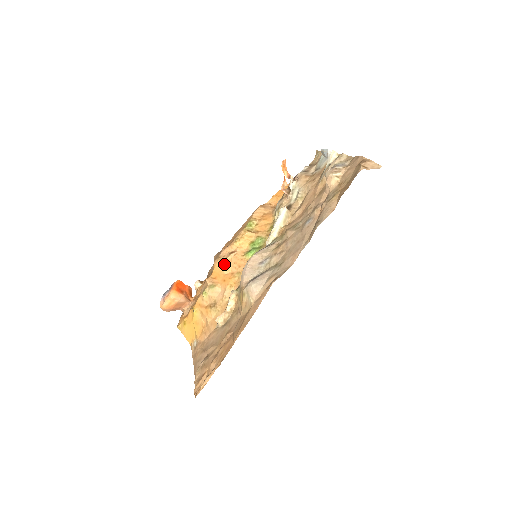
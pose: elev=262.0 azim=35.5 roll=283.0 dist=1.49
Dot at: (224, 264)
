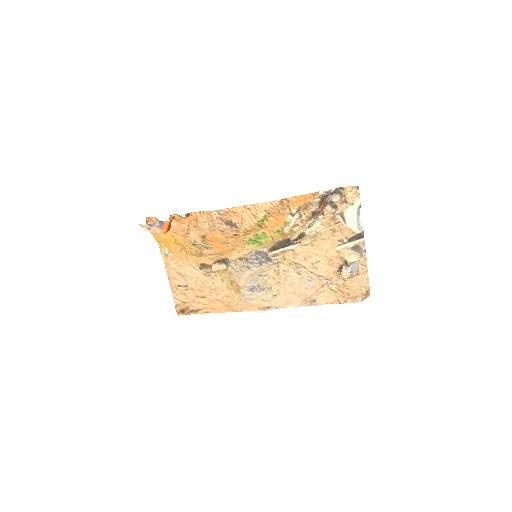
Dot at: (225, 240)
